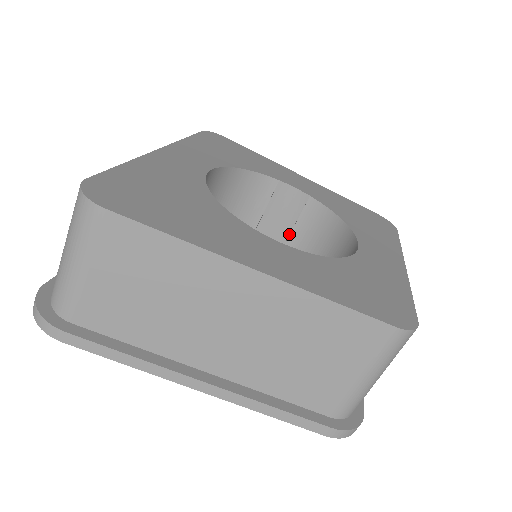
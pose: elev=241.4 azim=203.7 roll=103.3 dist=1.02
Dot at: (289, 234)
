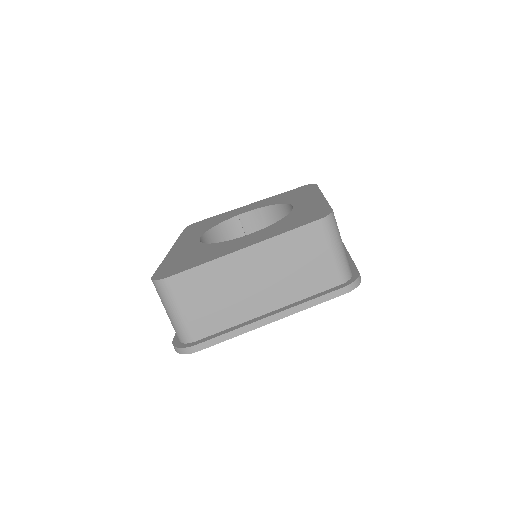
Dot at: occluded
